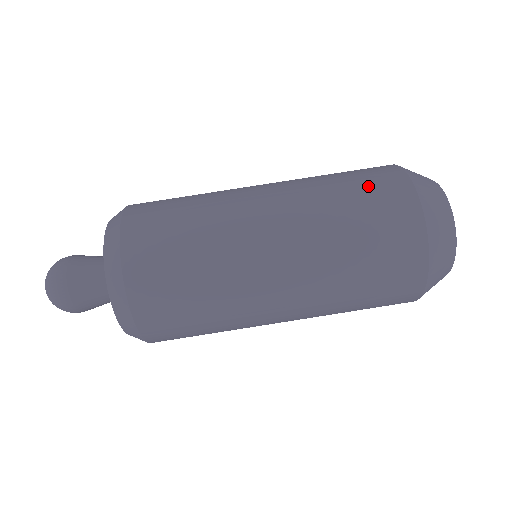
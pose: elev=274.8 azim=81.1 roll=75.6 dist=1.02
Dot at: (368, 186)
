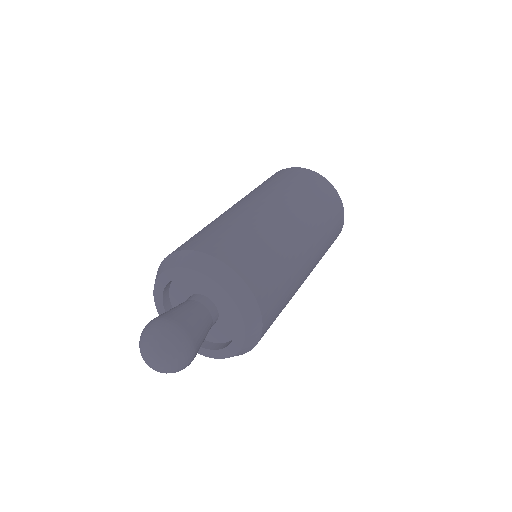
Dot at: (280, 176)
